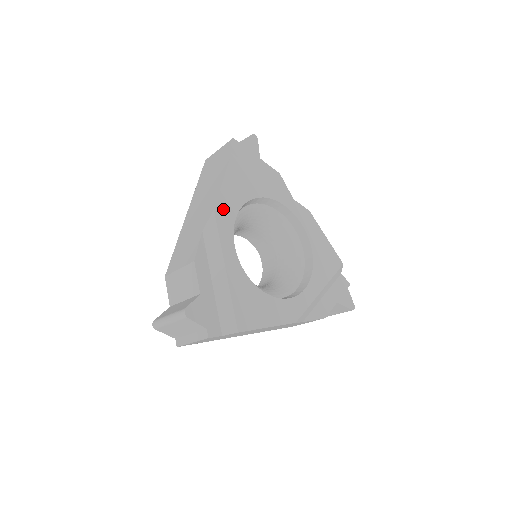
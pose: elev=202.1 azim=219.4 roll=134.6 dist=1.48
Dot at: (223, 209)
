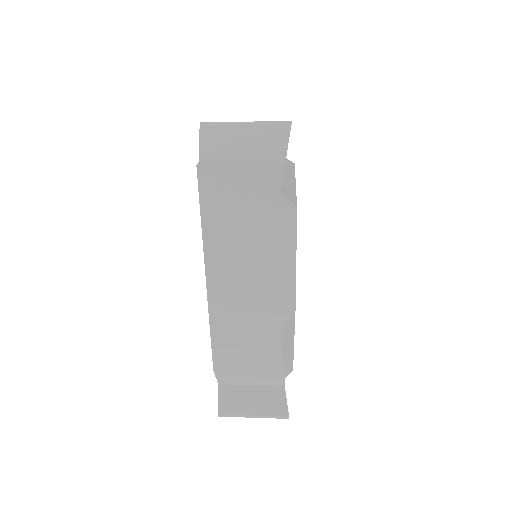
Dot at: occluded
